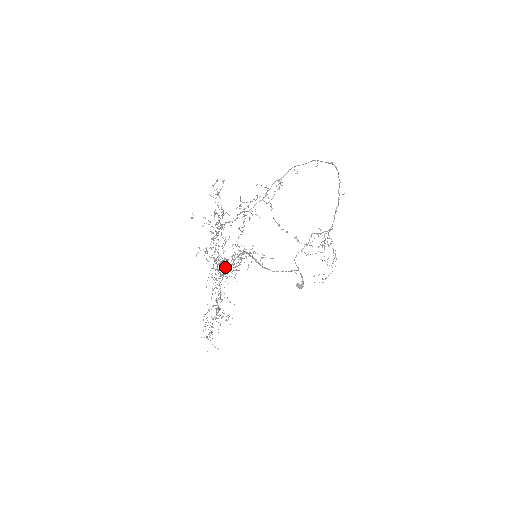
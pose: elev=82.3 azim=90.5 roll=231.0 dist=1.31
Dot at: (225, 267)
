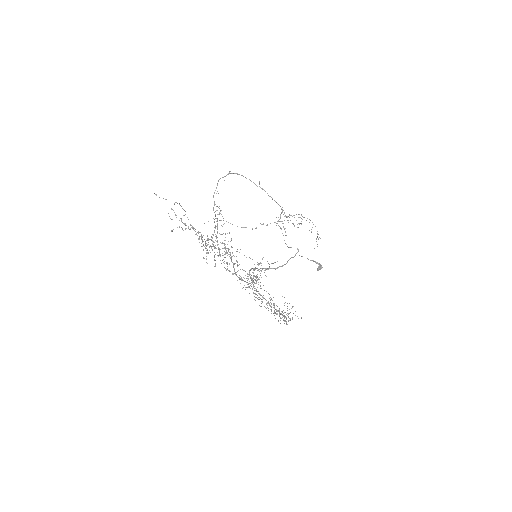
Dot at: occluded
